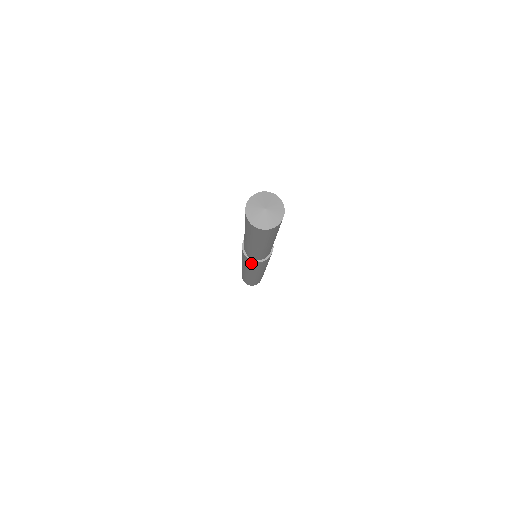
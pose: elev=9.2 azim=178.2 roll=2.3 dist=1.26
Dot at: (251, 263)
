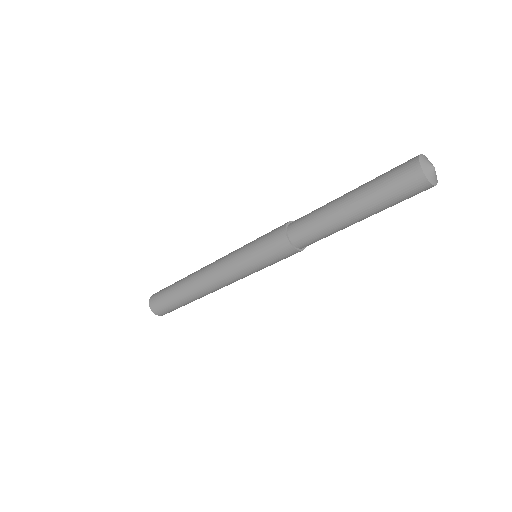
Dot at: (277, 249)
